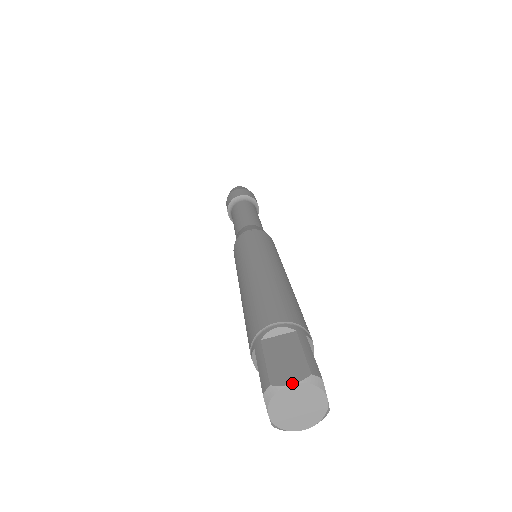
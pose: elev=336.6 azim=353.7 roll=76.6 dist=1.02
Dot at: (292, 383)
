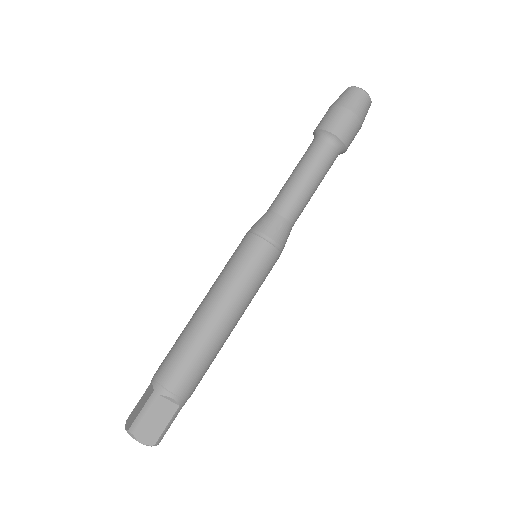
Dot at: (142, 443)
